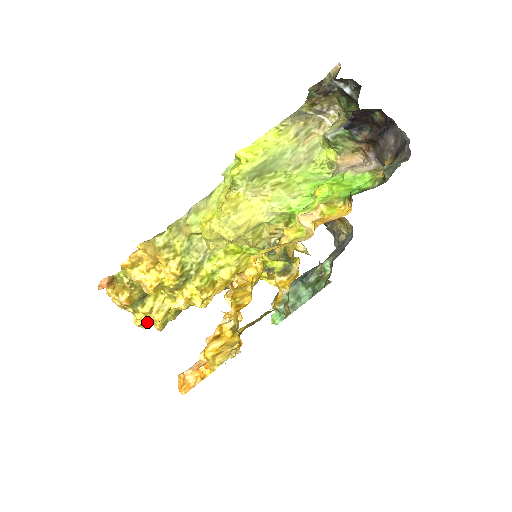
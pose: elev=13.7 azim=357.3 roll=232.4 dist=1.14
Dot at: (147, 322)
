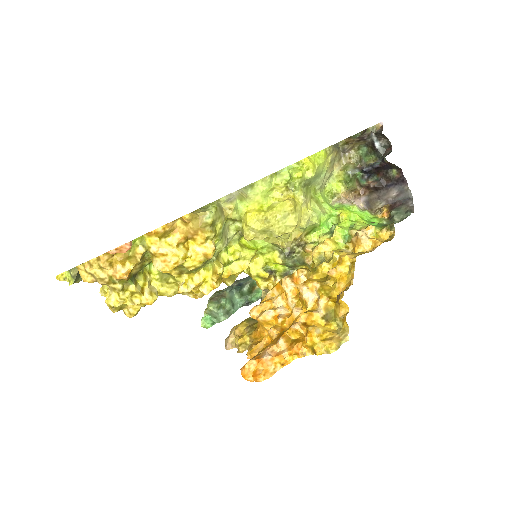
Dot at: (132, 304)
